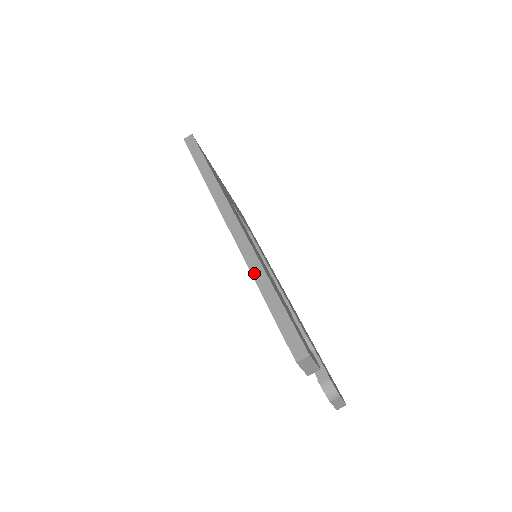
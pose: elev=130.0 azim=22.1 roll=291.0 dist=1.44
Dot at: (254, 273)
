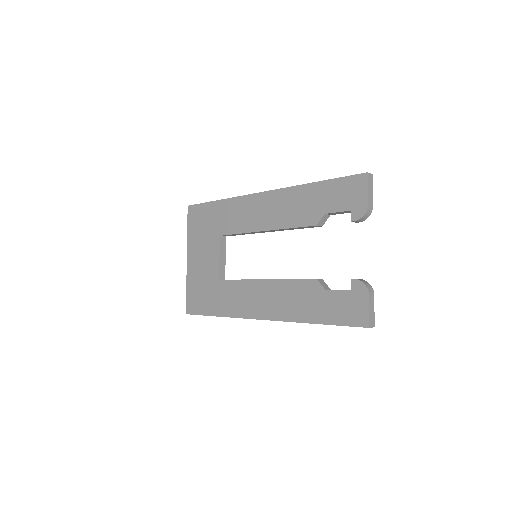
Dot at: (301, 185)
